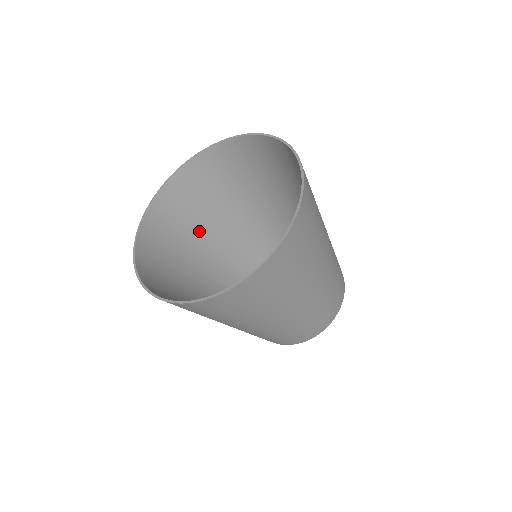
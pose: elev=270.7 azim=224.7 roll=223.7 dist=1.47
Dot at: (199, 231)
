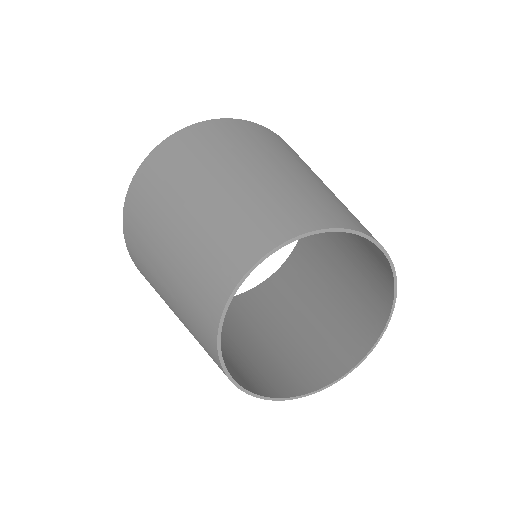
Dot at: (226, 328)
